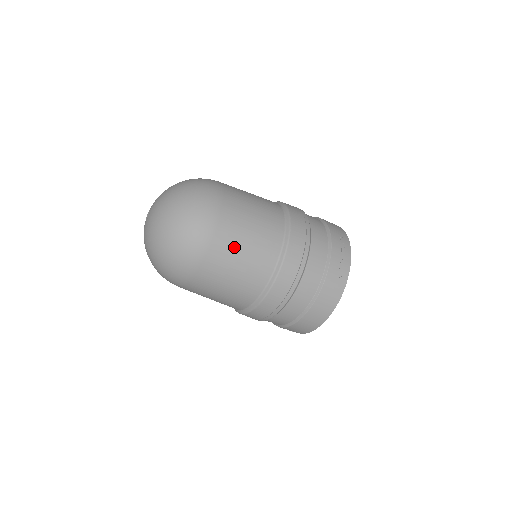
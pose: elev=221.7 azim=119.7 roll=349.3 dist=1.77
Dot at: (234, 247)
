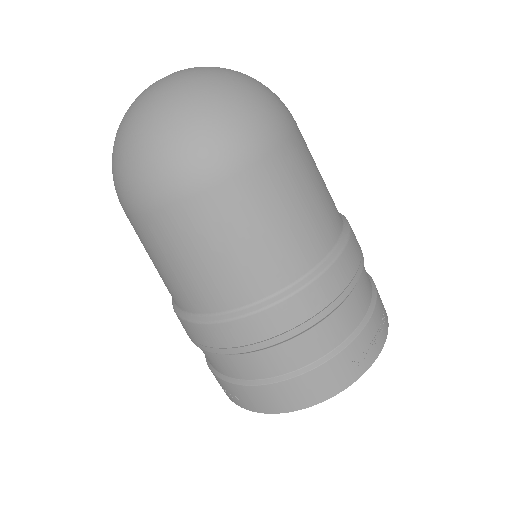
Dot at: (260, 209)
